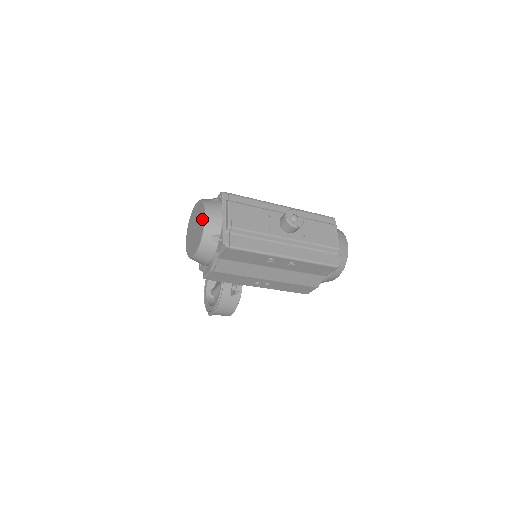
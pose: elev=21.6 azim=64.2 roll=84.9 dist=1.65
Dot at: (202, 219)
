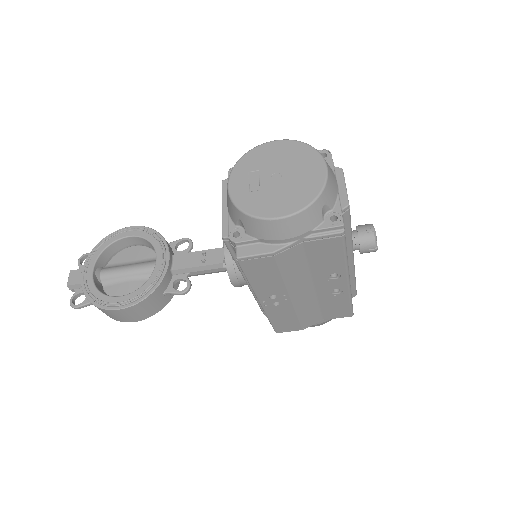
Dot at: (315, 171)
